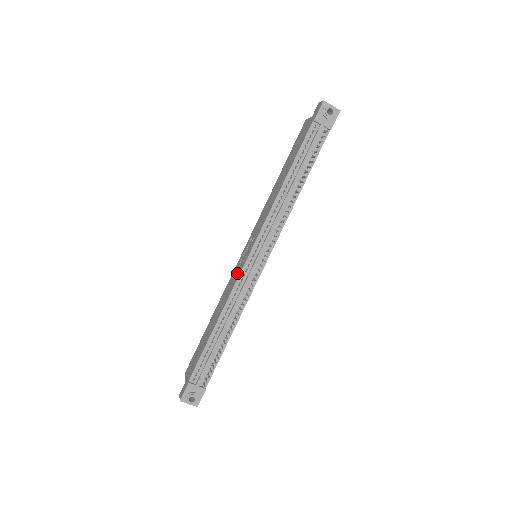
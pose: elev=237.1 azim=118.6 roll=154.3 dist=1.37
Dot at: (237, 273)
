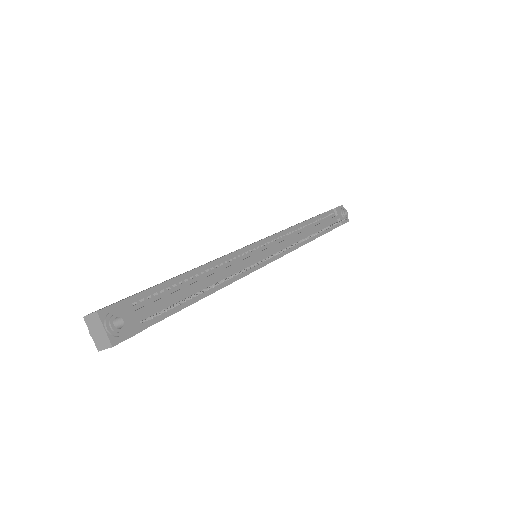
Dot at: occluded
